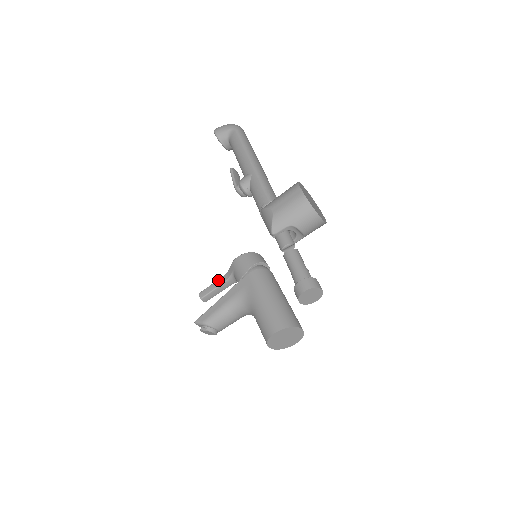
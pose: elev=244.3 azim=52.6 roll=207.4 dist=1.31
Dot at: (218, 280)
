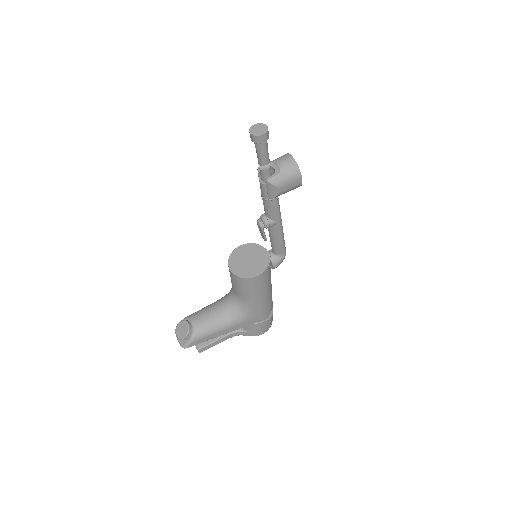
Dot at: occluded
